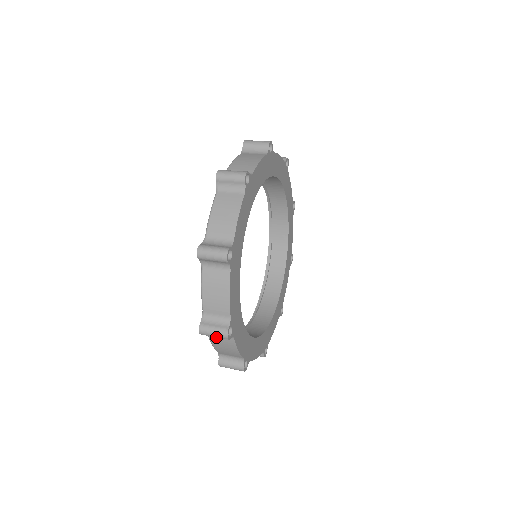
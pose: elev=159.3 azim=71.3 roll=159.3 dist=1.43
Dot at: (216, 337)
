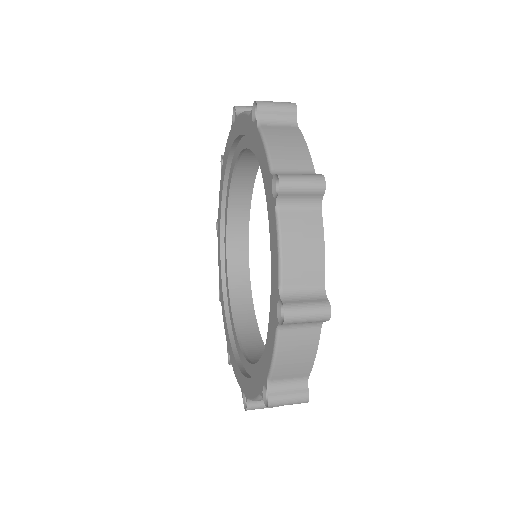
Dot at: occluded
